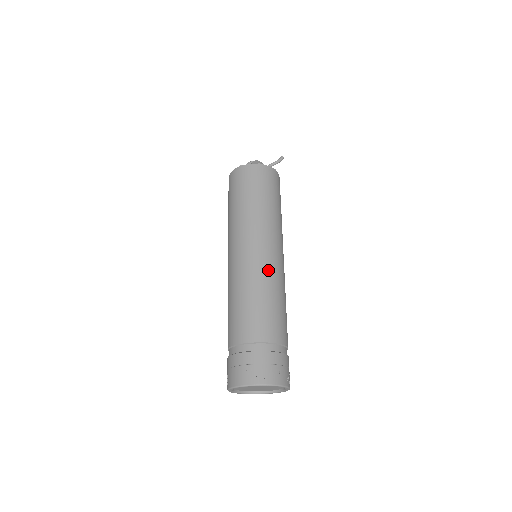
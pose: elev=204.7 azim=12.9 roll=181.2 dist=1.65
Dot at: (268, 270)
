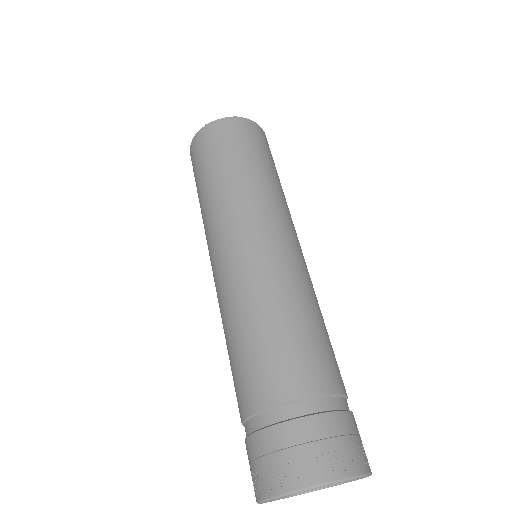
Dot at: occluded
